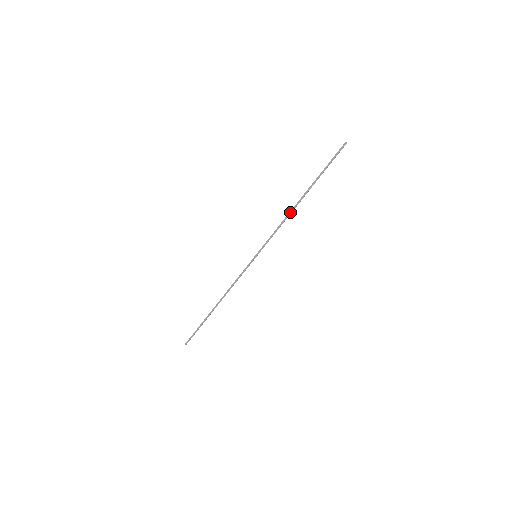
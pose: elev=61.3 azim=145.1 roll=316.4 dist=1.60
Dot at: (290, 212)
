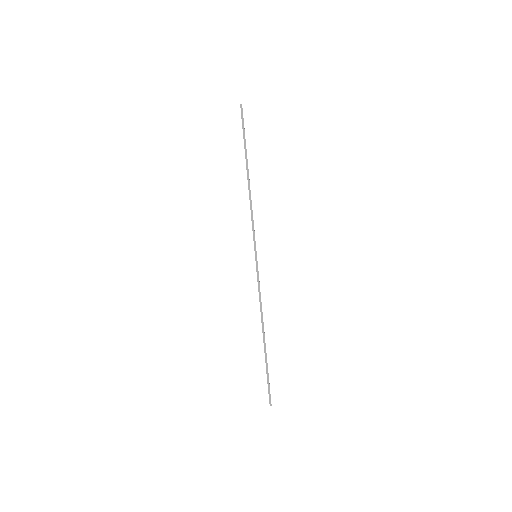
Dot at: (249, 193)
